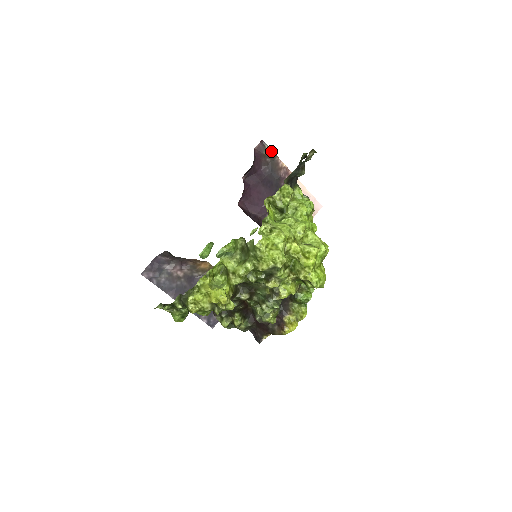
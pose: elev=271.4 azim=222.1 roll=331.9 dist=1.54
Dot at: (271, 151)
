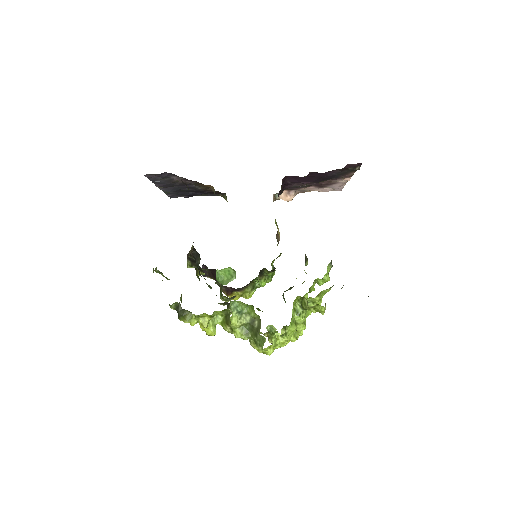
Dot at: (357, 169)
